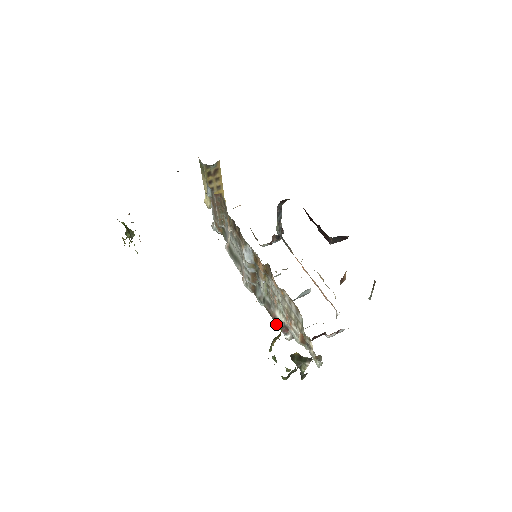
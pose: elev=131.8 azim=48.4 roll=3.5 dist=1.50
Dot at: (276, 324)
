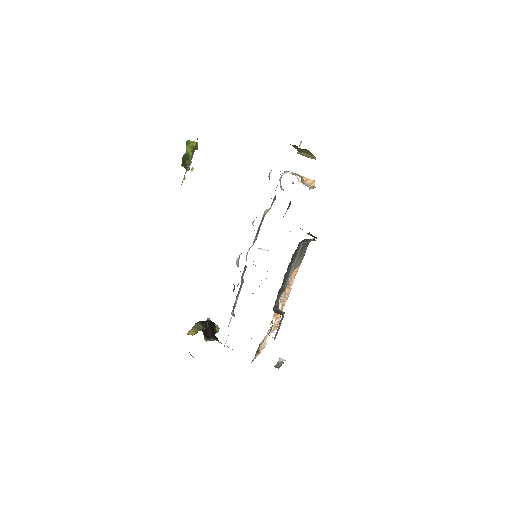
Dot at: (236, 298)
